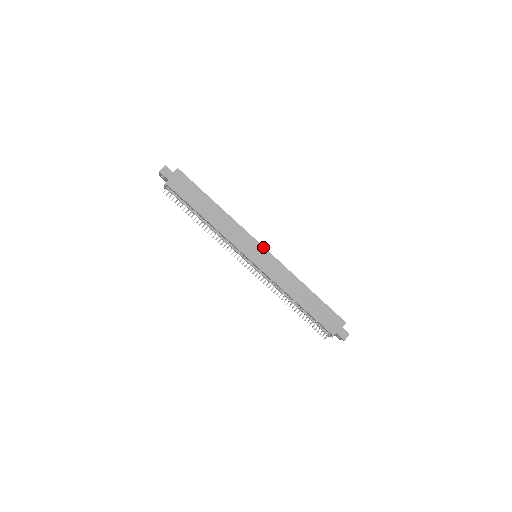
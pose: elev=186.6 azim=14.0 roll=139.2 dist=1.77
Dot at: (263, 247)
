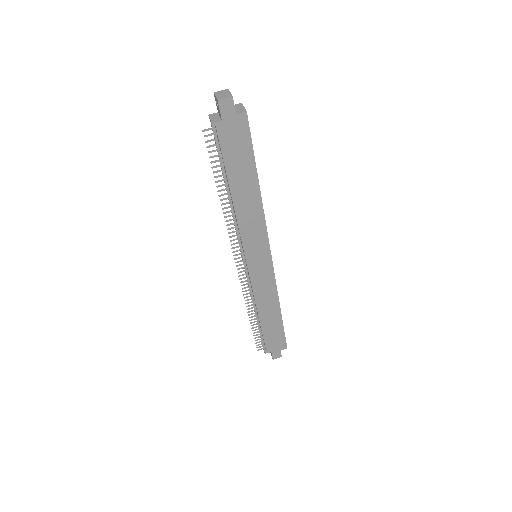
Dot at: (271, 256)
